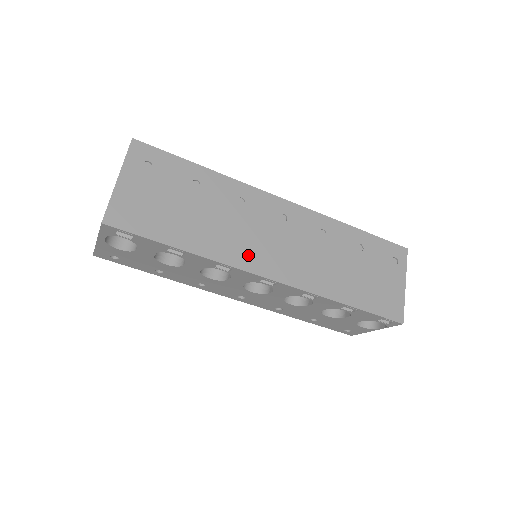
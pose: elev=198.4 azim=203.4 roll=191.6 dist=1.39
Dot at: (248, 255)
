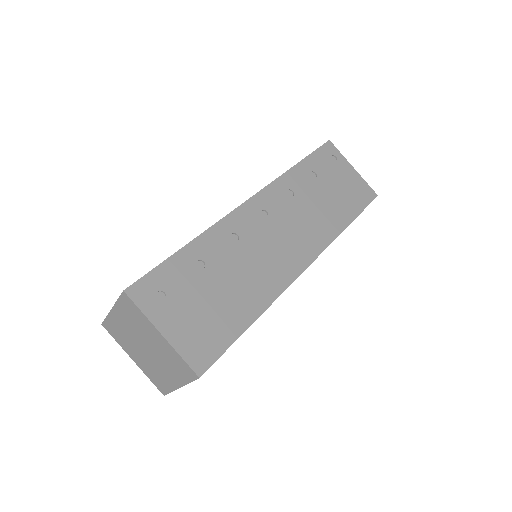
Dot at: (282, 268)
